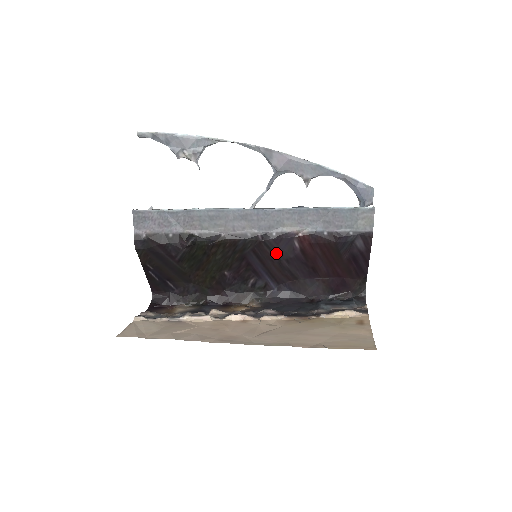
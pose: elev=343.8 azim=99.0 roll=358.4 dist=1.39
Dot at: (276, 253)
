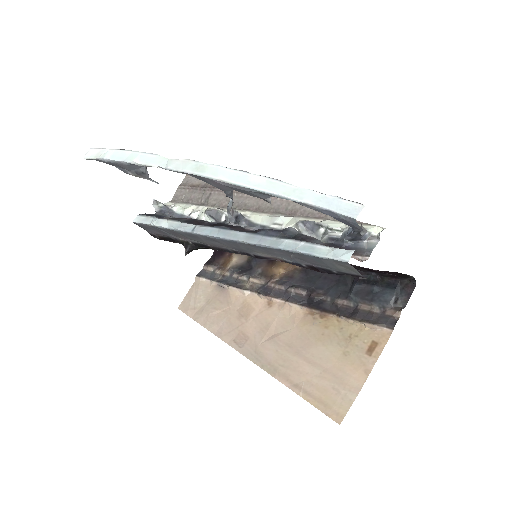
Dot at: occluded
